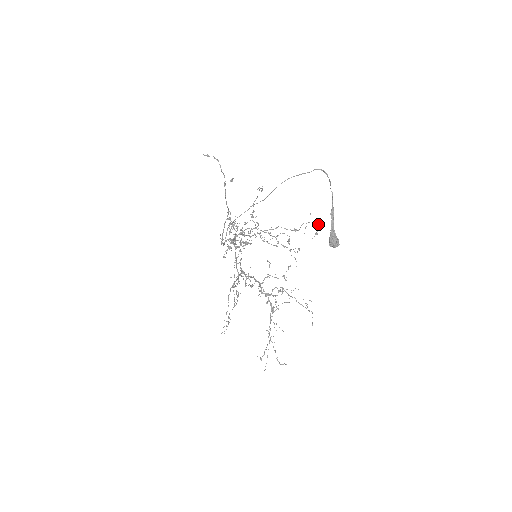
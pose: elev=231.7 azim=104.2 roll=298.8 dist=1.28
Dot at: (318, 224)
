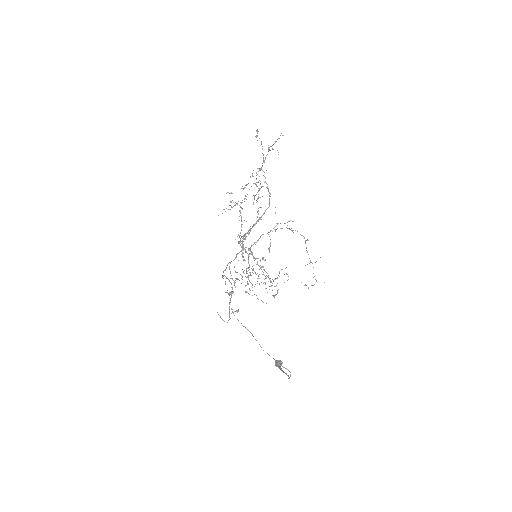
Dot at: occluded
